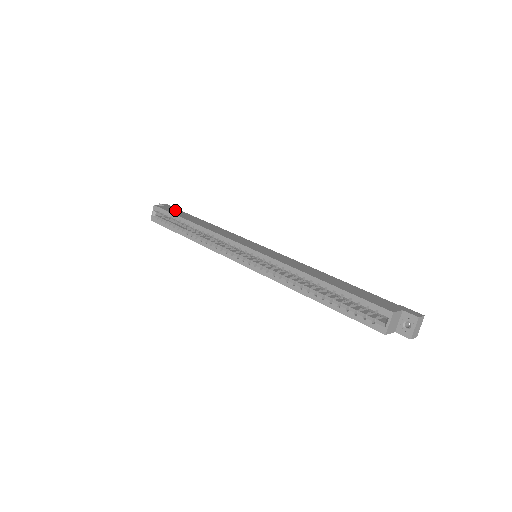
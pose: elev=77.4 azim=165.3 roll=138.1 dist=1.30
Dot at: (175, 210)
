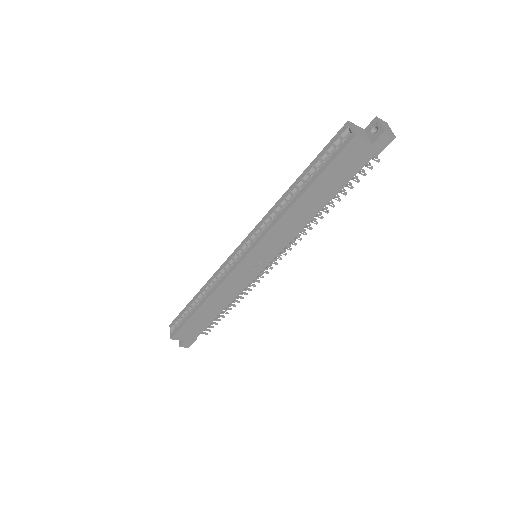
Dot at: occluded
